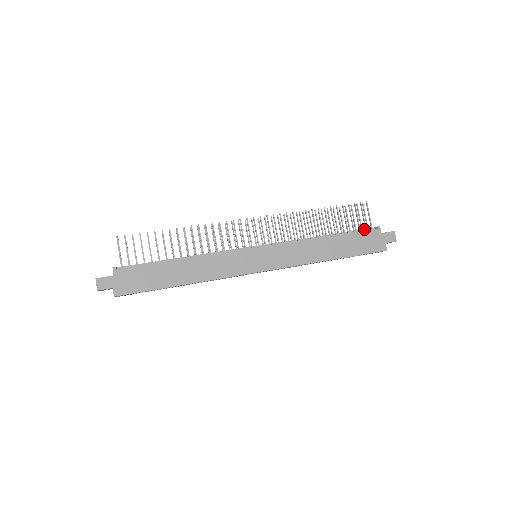
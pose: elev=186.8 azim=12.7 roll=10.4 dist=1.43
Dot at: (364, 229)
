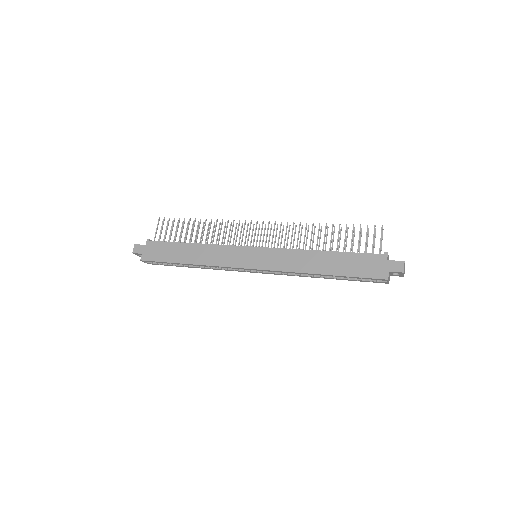
Dot at: (372, 253)
